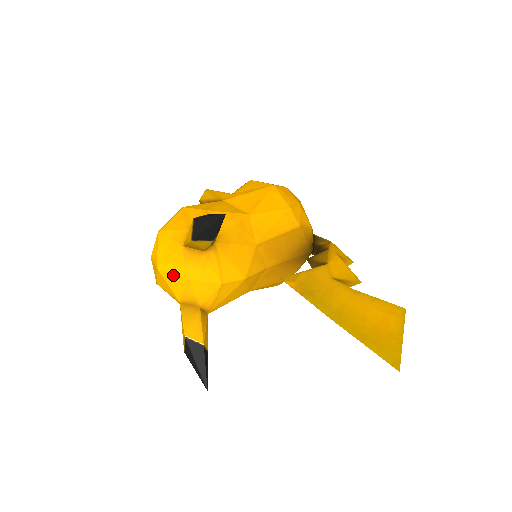
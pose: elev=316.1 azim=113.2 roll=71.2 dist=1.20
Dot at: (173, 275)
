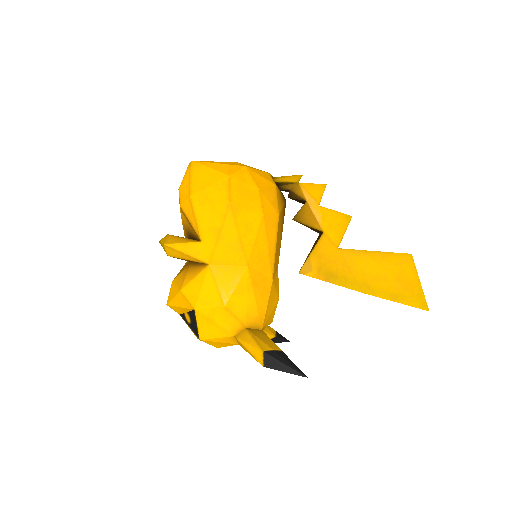
Dot at: occluded
